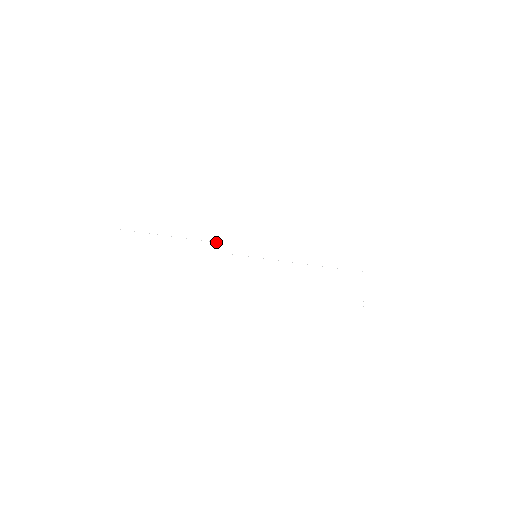
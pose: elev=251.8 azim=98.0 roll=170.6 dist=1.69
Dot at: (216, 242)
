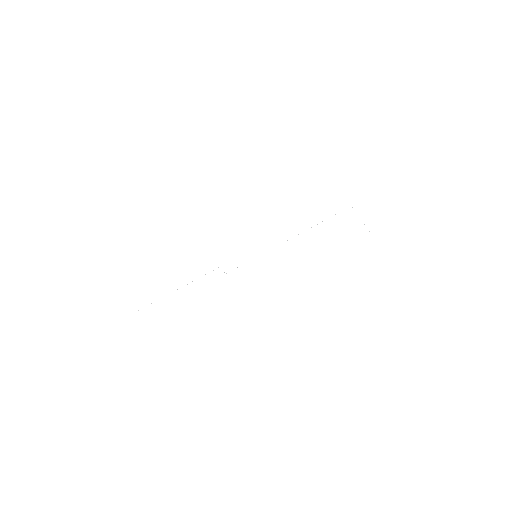
Dot at: occluded
